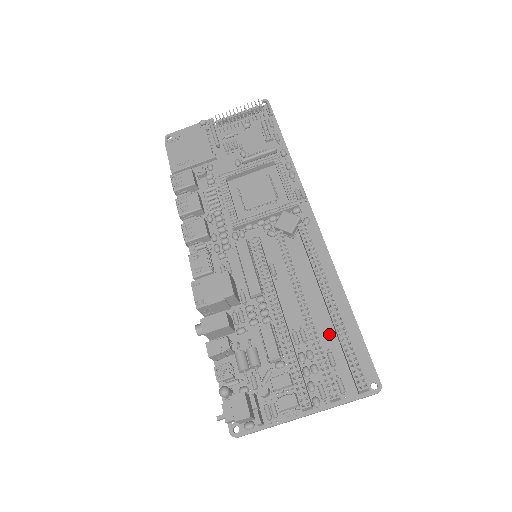
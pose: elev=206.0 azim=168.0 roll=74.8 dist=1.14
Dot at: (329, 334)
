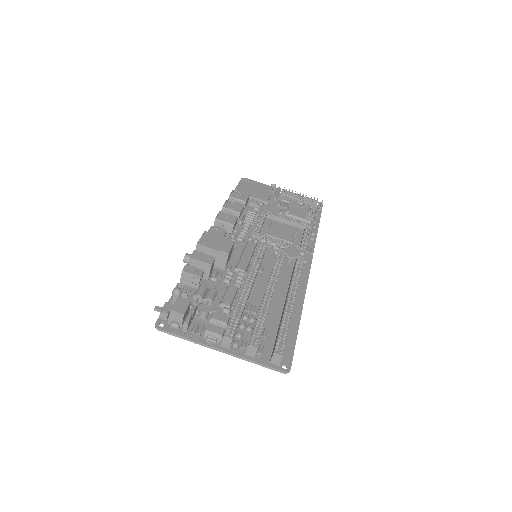
Dot at: (274, 322)
